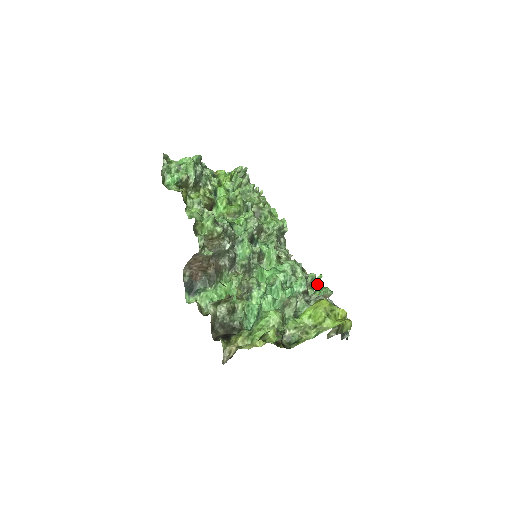
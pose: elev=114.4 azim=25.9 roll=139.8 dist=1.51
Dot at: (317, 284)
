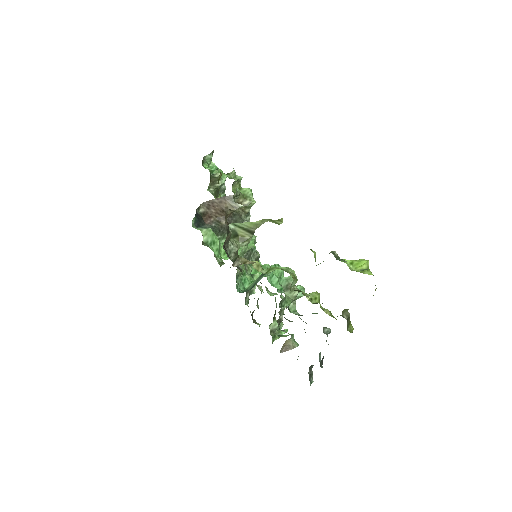
Dot at: occluded
